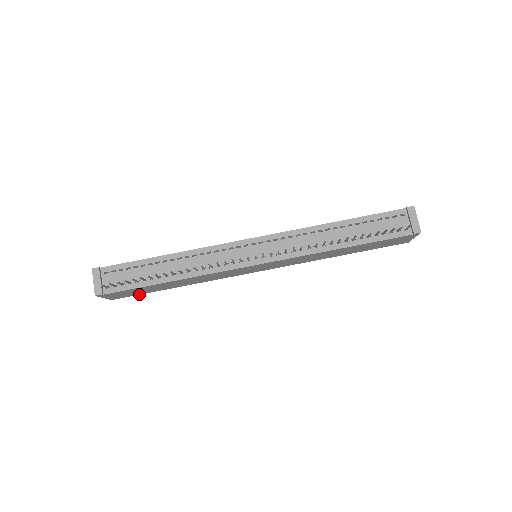
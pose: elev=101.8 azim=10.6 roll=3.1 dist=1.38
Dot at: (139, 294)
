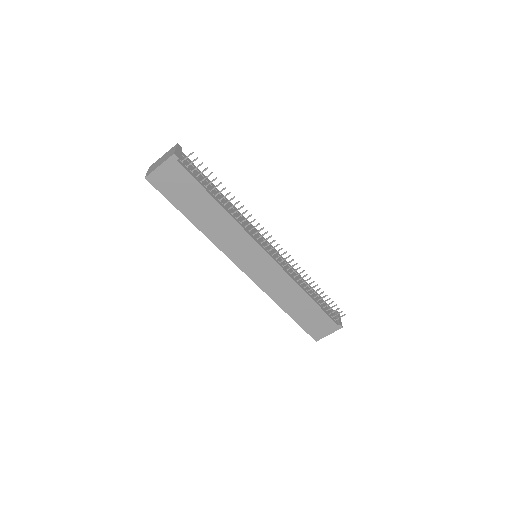
Dot at: (167, 197)
